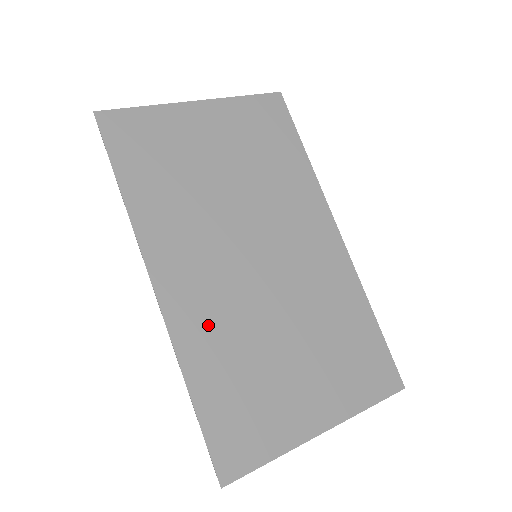
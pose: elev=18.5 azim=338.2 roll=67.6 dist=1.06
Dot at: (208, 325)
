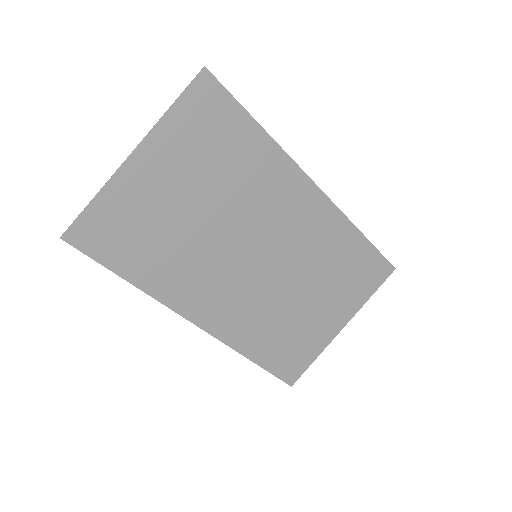
Dot at: (244, 322)
